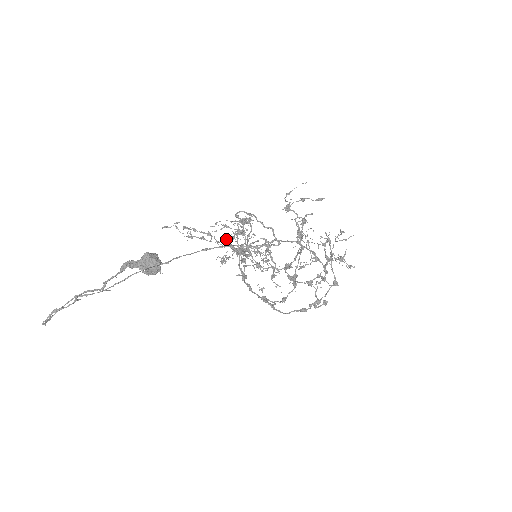
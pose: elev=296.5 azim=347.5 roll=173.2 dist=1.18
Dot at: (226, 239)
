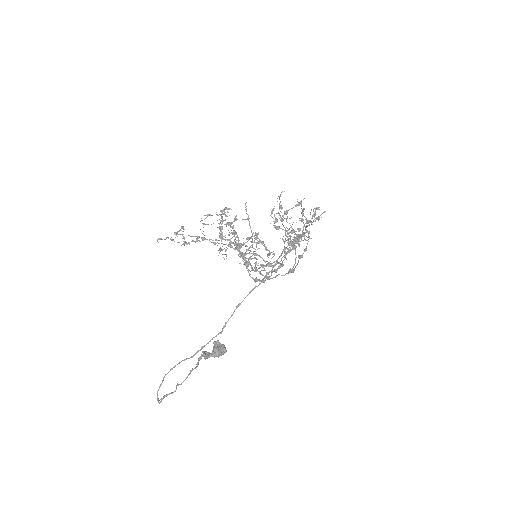
Dot at: occluded
